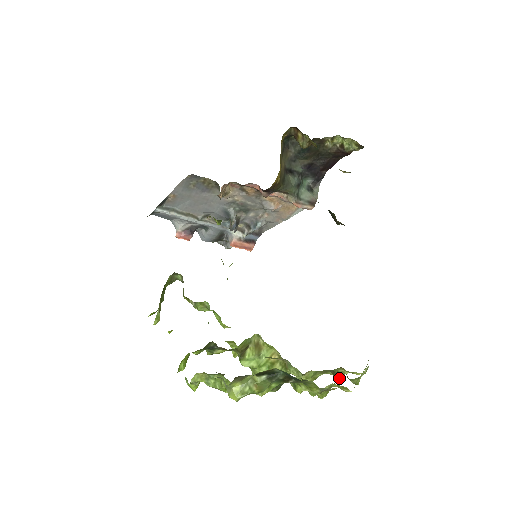
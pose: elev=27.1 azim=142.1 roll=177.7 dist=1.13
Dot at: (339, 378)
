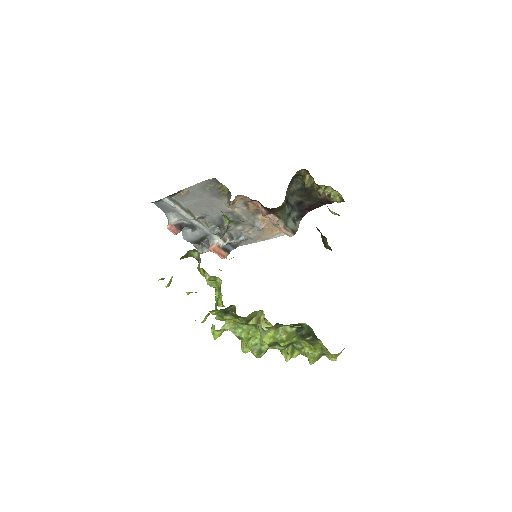
Dot at: occluded
